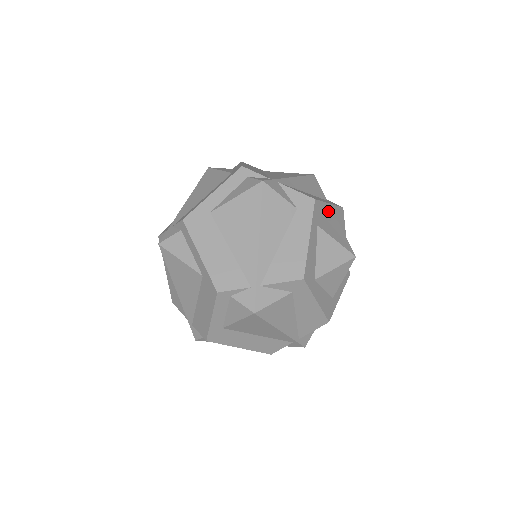
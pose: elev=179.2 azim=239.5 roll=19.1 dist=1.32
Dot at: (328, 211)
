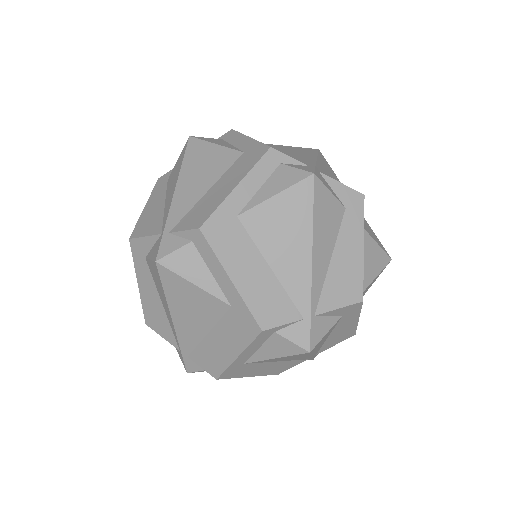
Dot at: occluded
